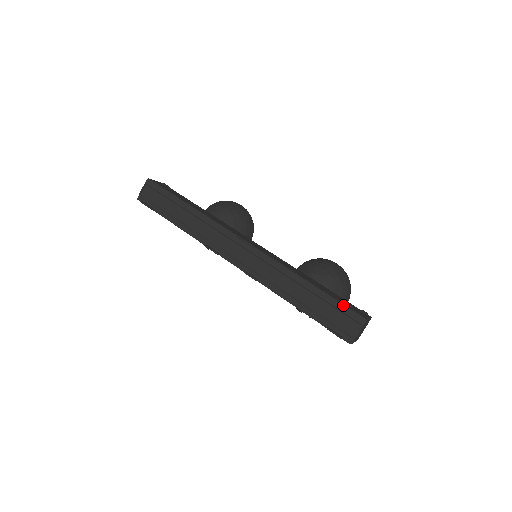
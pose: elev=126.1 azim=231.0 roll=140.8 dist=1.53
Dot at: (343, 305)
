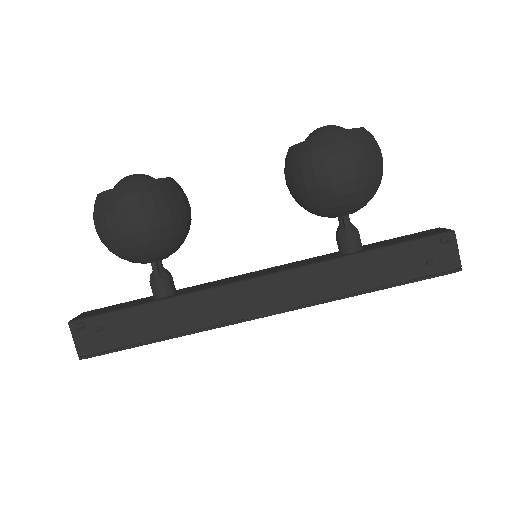
Dot at: occluded
